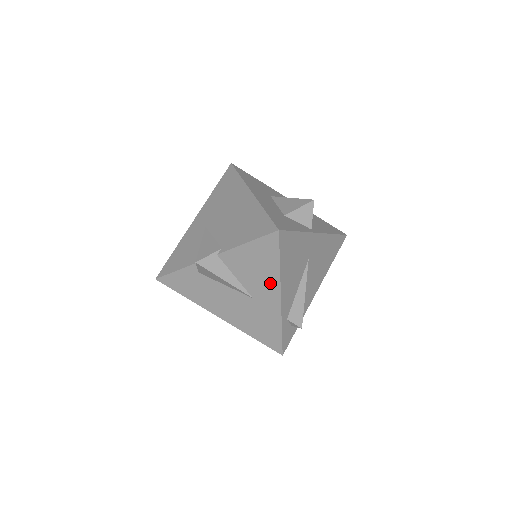
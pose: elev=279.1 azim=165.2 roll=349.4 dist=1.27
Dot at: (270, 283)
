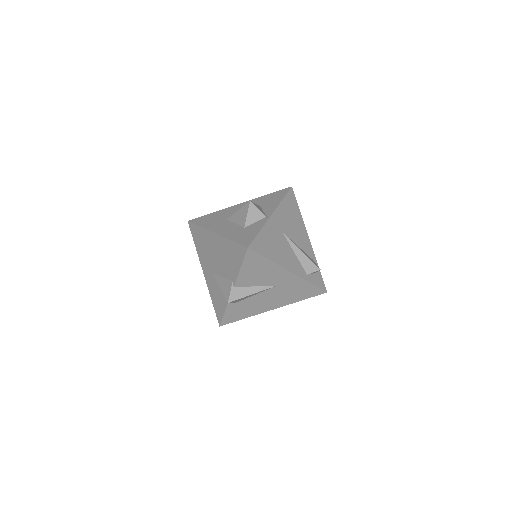
Dot at: (276, 271)
